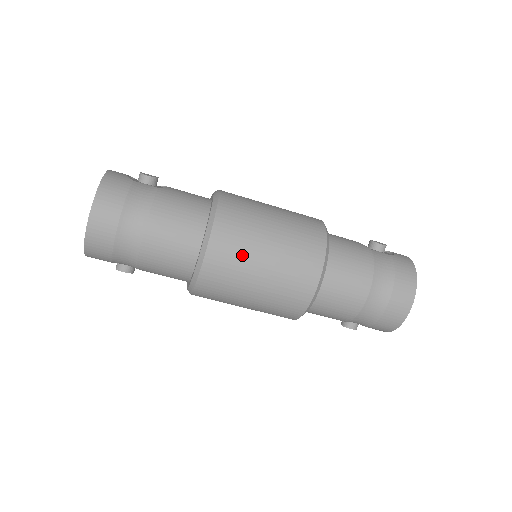
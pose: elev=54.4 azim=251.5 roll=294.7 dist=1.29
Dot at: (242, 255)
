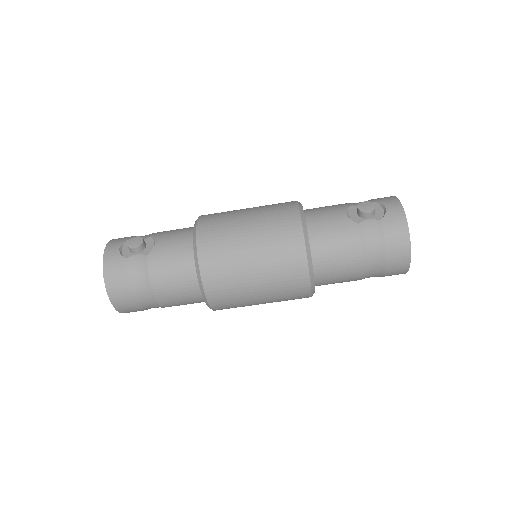
Dot at: (236, 293)
